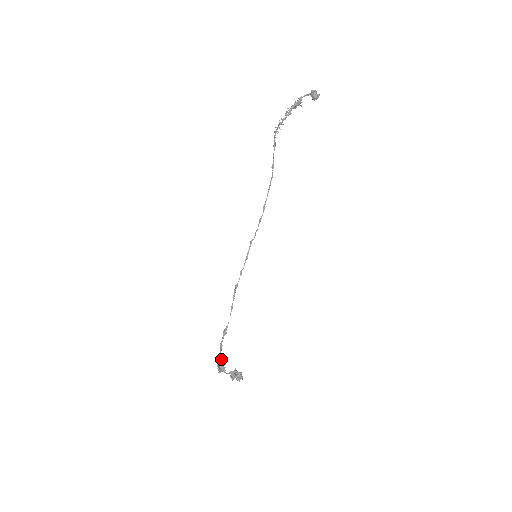
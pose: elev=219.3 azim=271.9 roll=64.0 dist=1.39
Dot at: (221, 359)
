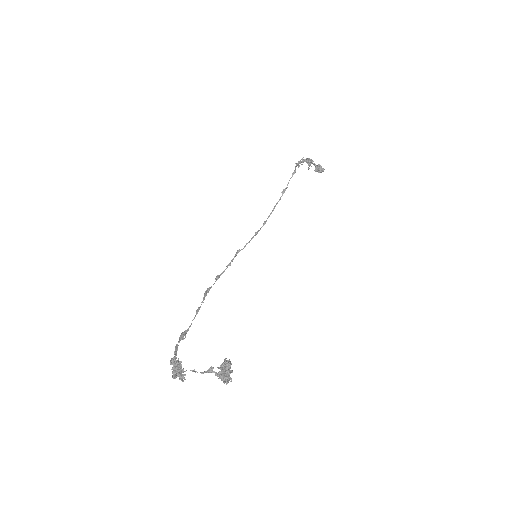
Dot at: (176, 364)
